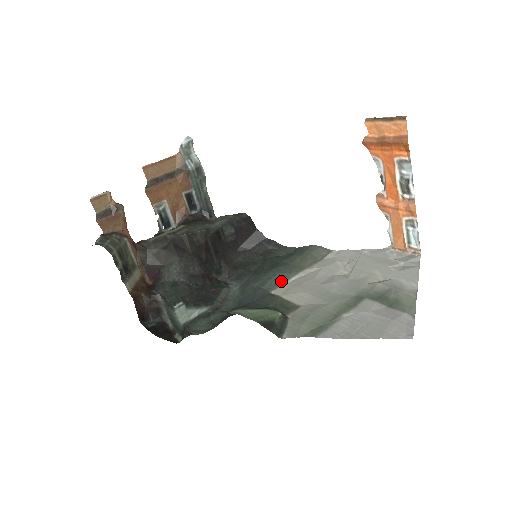
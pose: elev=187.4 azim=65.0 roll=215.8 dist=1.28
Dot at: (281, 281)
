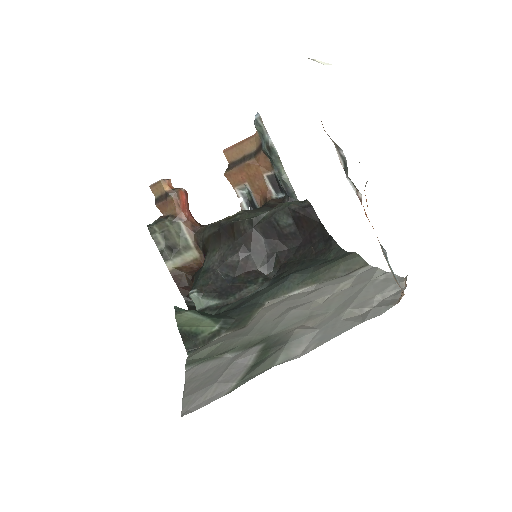
Dot at: (283, 292)
